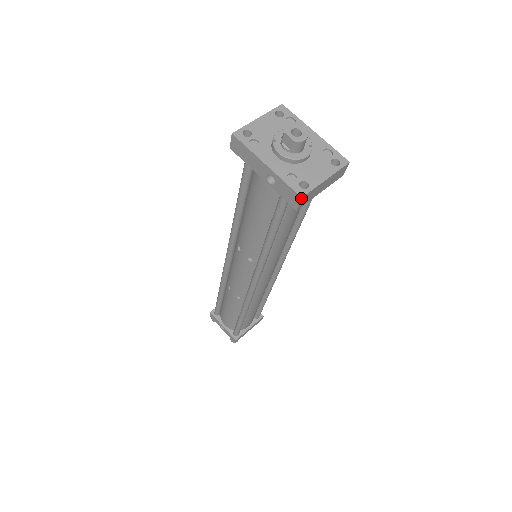
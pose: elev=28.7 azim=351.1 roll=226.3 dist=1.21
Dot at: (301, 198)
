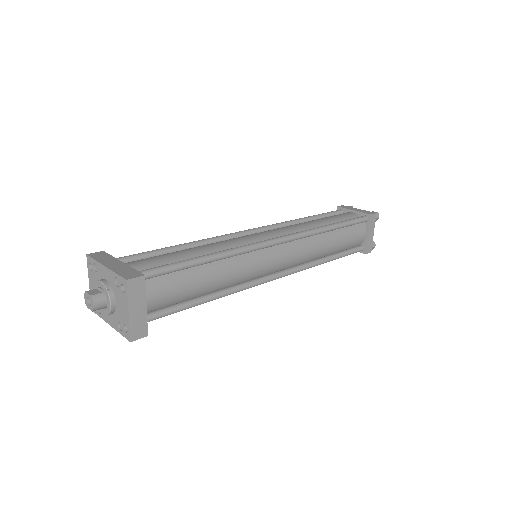
Dot at: occluded
